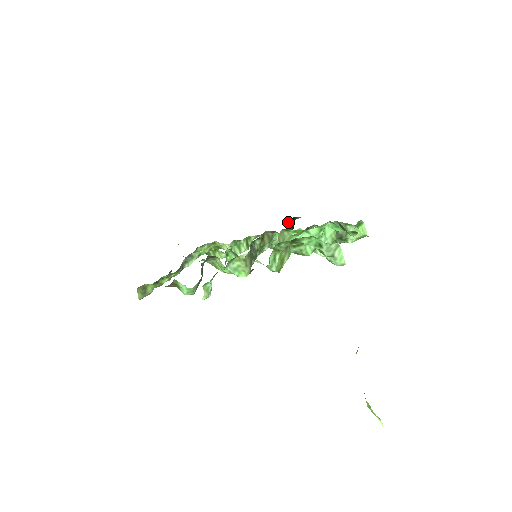
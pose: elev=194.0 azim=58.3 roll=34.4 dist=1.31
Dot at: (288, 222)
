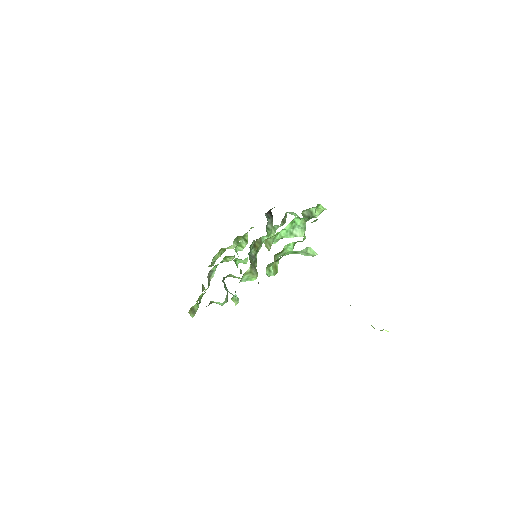
Dot at: (267, 214)
